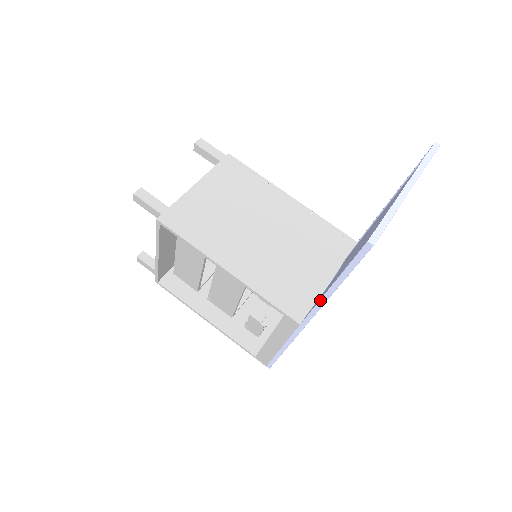
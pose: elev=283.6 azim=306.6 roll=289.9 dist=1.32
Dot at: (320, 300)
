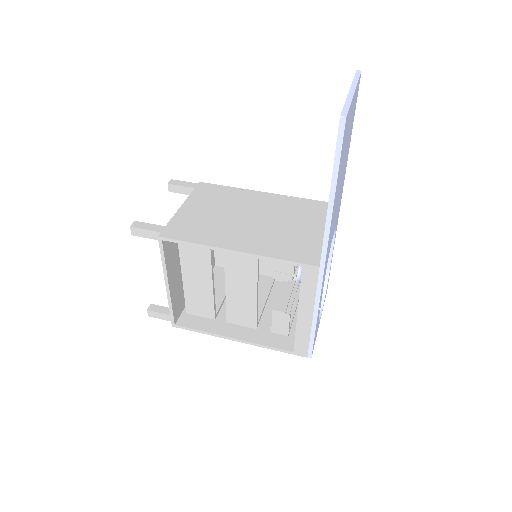
Dot at: (326, 218)
